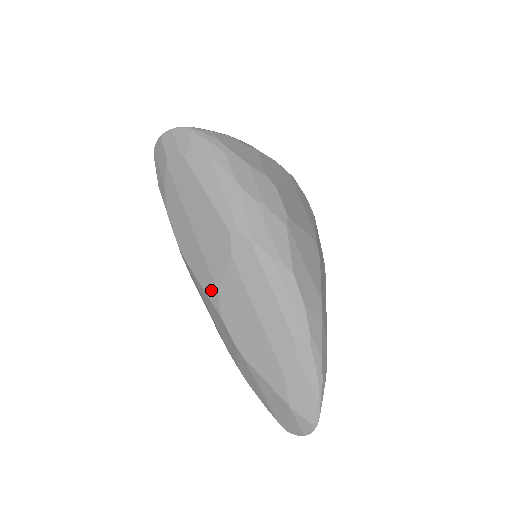
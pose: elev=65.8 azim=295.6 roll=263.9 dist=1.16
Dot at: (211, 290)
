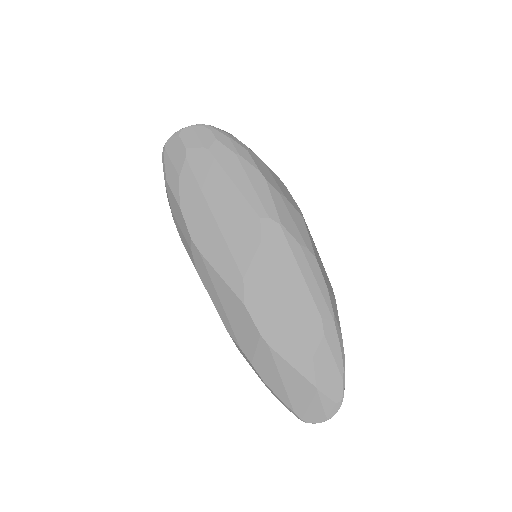
Dot at: (234, 278)
